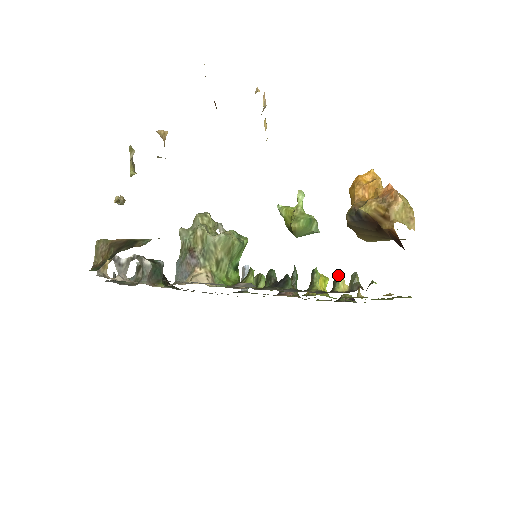
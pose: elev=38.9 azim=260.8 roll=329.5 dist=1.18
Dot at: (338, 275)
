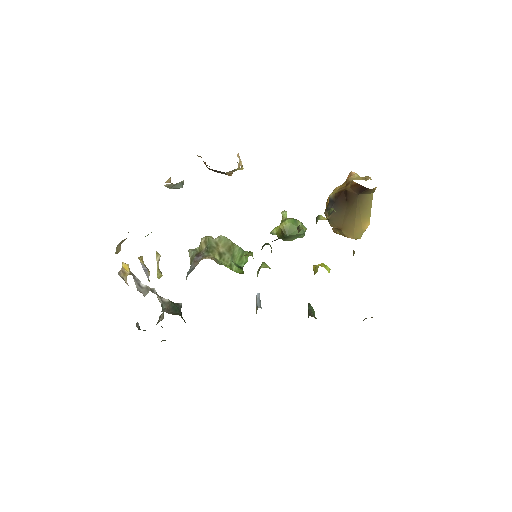
Dot at: occluded
